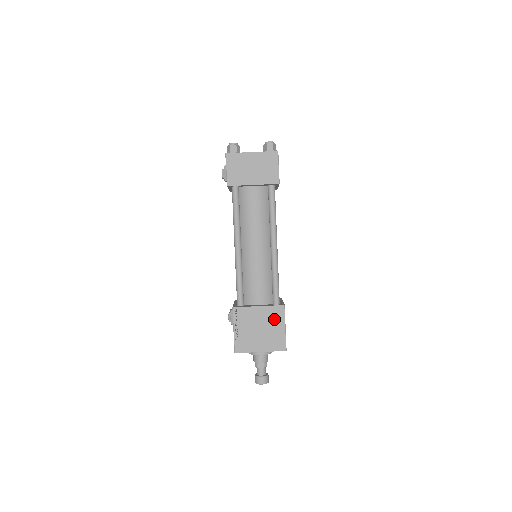
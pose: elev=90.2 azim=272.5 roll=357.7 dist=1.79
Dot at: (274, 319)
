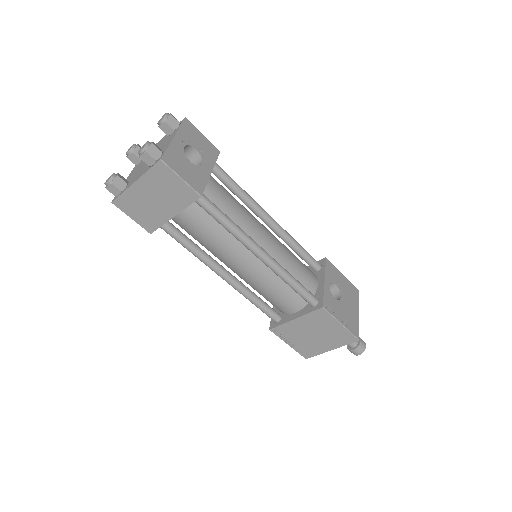
Dot at: (322, 322)
